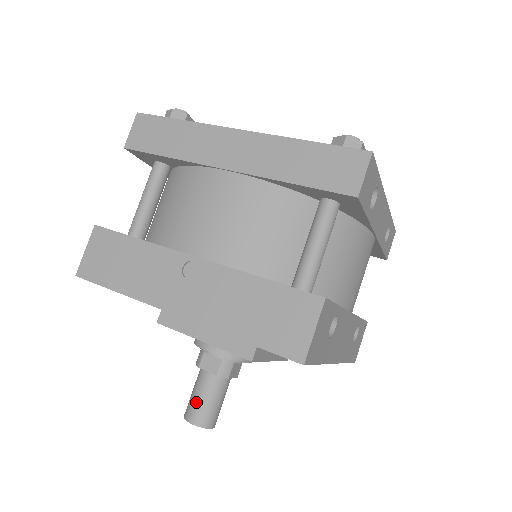
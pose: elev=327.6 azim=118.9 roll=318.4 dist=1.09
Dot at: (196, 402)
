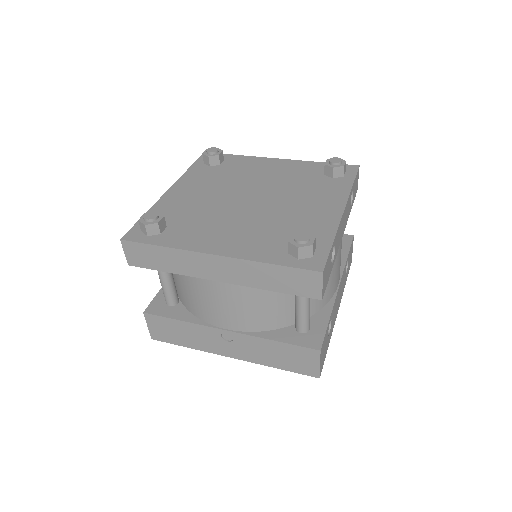
Dot at: occluded
